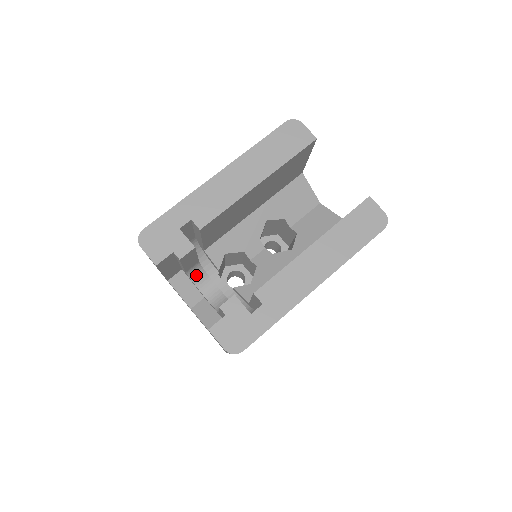
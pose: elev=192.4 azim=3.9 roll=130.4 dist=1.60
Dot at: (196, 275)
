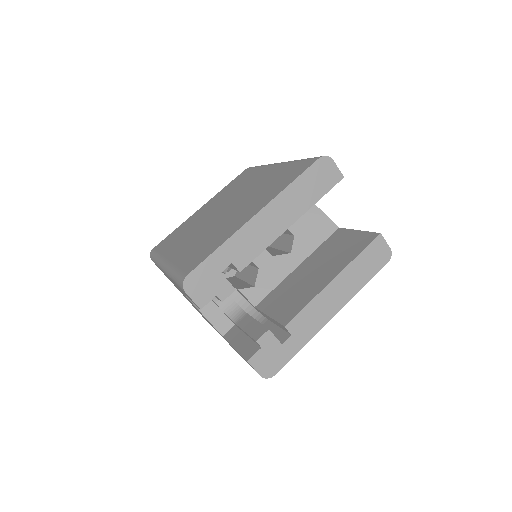
Dot at: occluded
